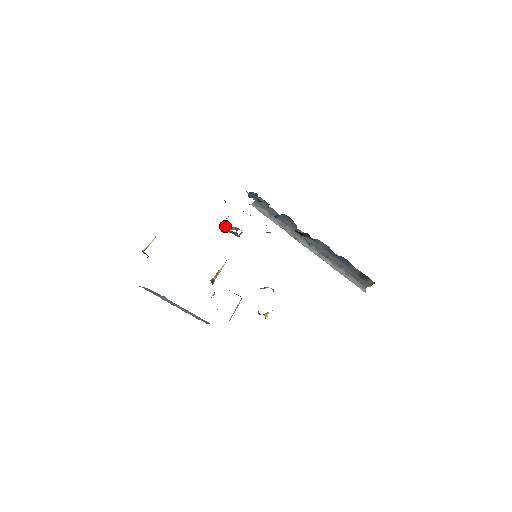
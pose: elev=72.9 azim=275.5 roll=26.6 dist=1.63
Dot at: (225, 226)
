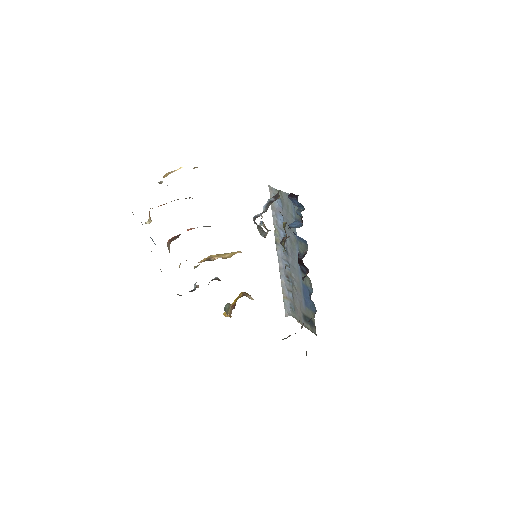
Dot at: occluded
